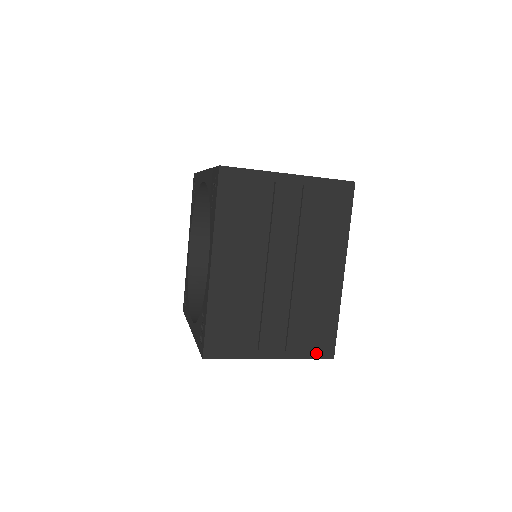
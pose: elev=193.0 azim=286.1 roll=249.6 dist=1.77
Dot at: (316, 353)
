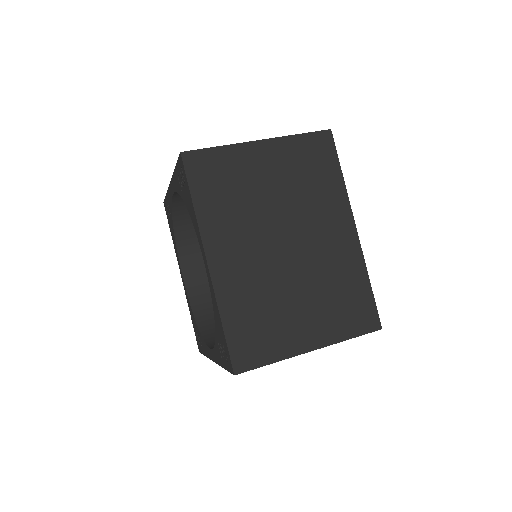
Dot at: occluded
